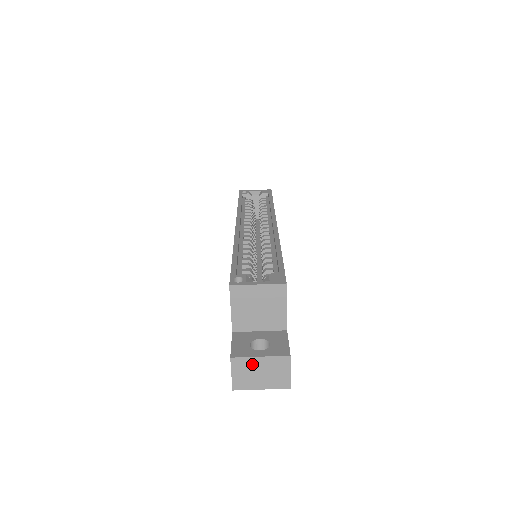
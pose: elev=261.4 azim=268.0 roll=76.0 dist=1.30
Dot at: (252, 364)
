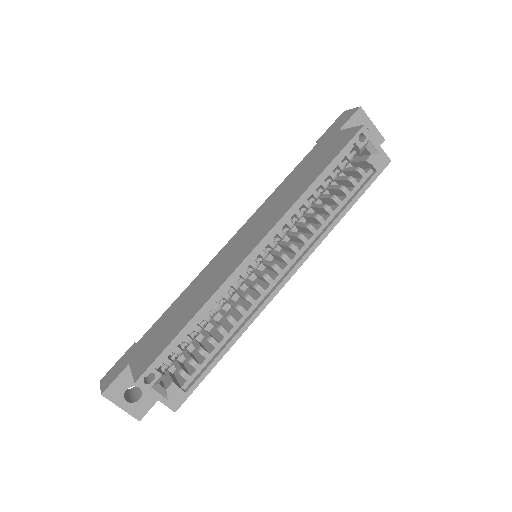
Dot at: (115, 401)
